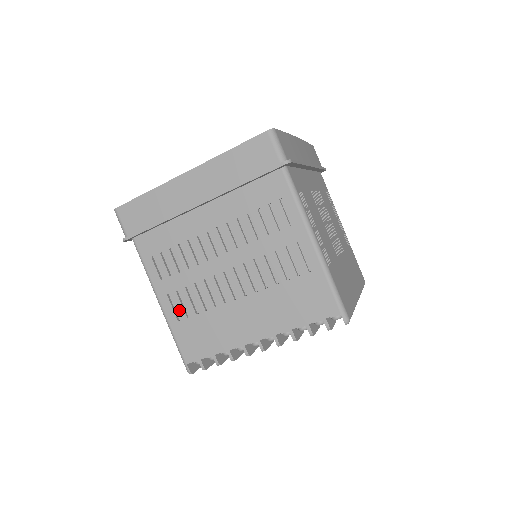
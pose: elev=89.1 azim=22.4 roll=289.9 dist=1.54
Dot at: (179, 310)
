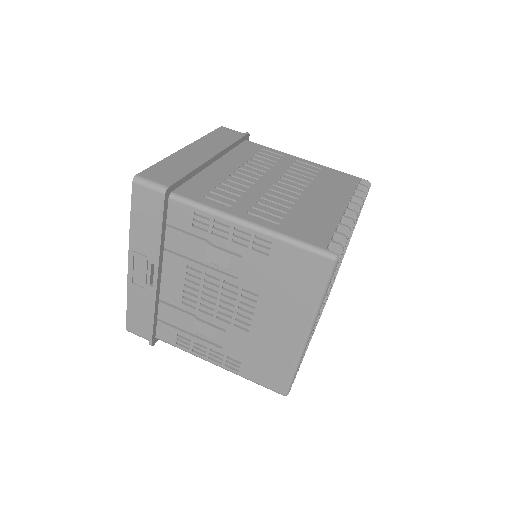
Dot at: (270, 218)
